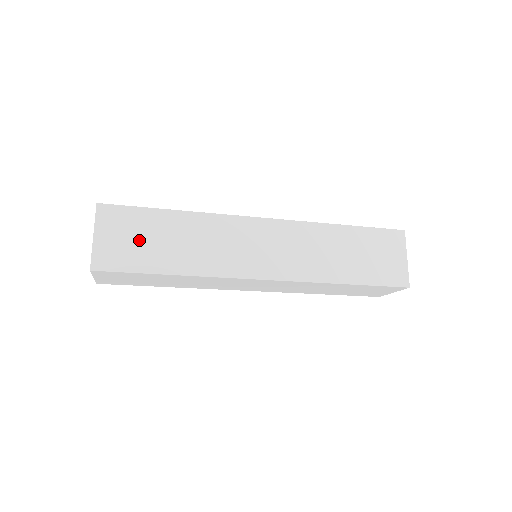
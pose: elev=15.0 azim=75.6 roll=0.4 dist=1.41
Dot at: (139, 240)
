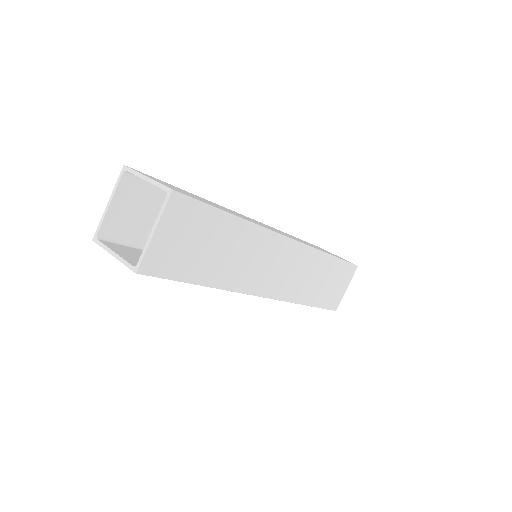
Dot at: occluded
